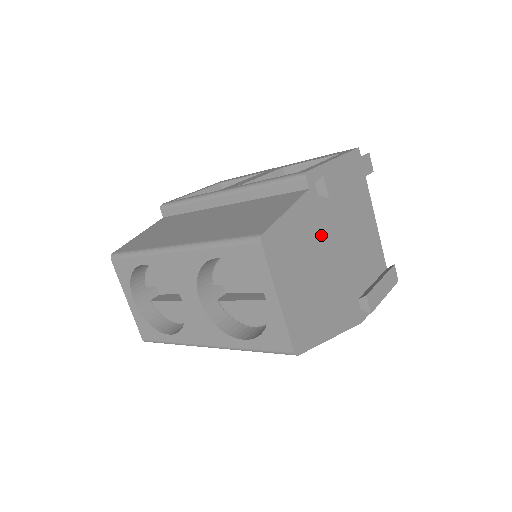
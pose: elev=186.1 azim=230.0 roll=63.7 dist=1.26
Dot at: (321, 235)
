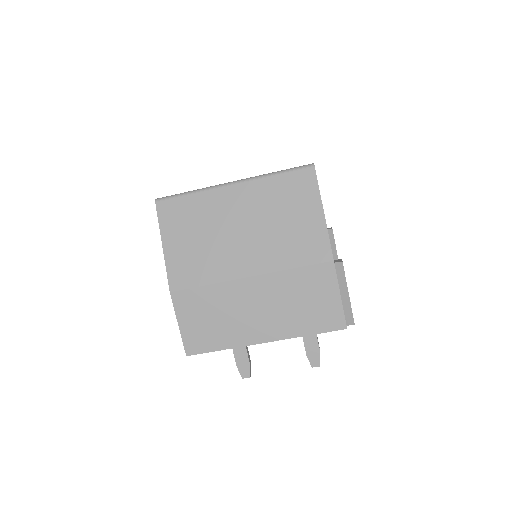
Dot at: occluded
